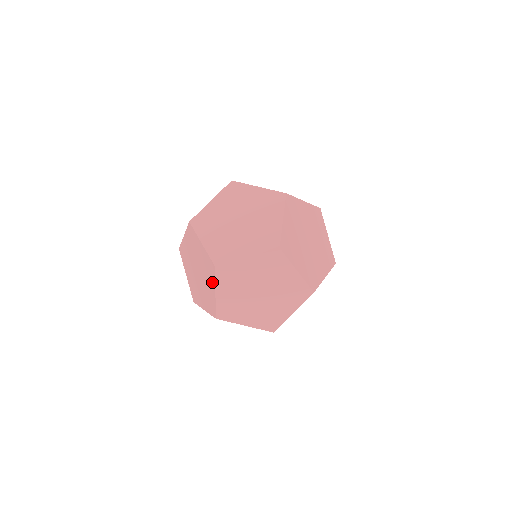
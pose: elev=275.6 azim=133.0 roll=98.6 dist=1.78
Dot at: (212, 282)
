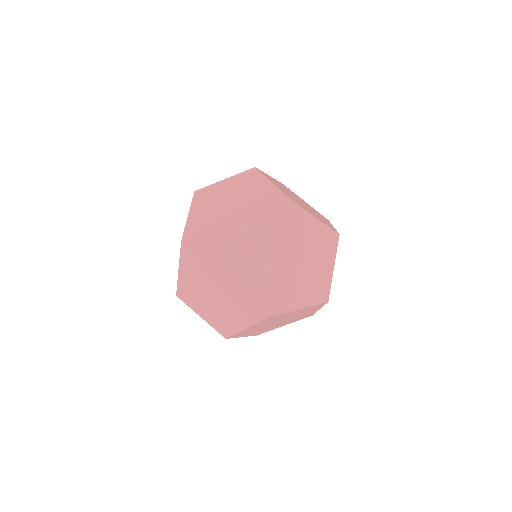
Dot at: (246, 275)
